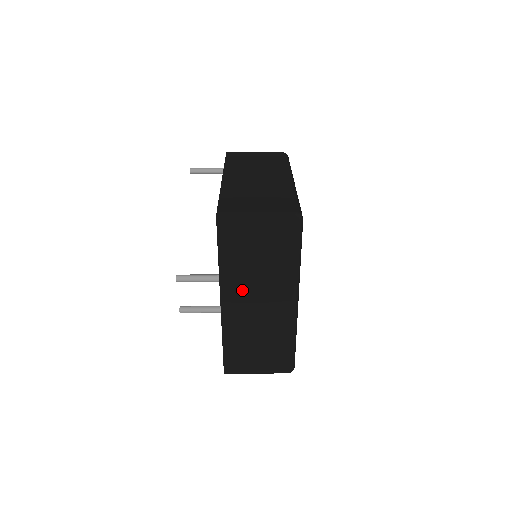
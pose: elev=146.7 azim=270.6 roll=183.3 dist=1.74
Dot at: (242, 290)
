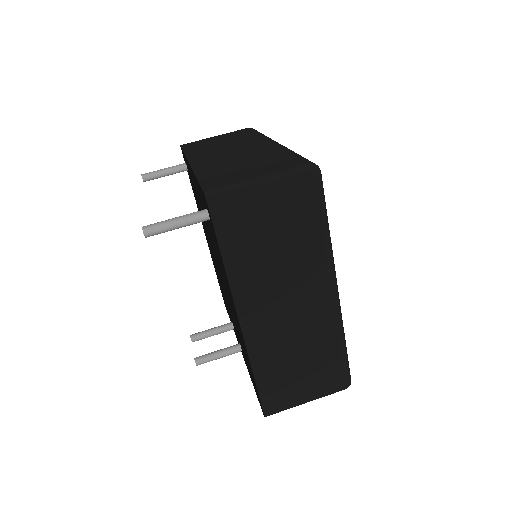
Dot at: occluded
